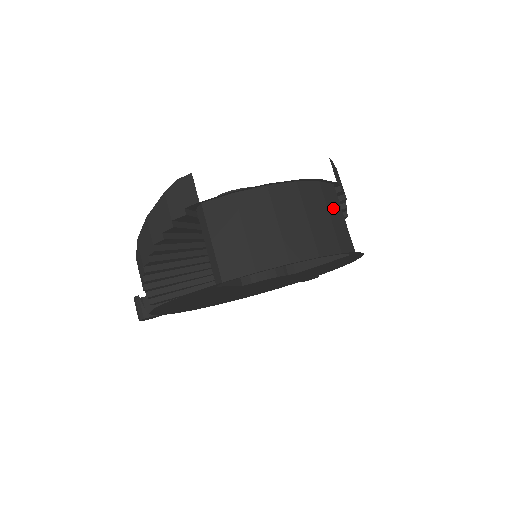
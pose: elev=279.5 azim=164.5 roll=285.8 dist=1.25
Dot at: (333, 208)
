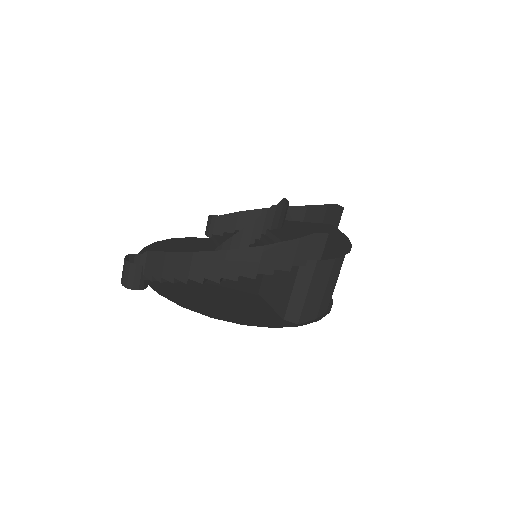
Dot at: occluded
